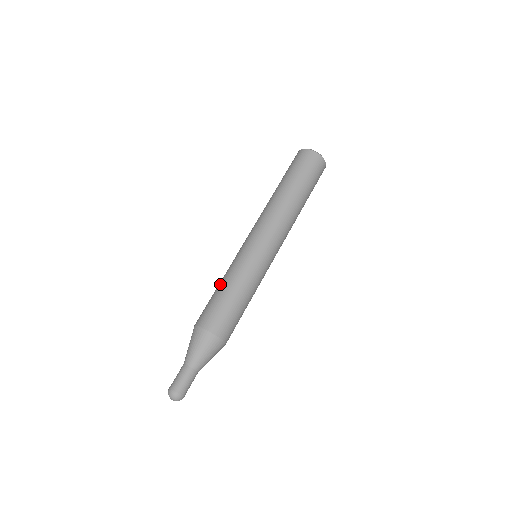
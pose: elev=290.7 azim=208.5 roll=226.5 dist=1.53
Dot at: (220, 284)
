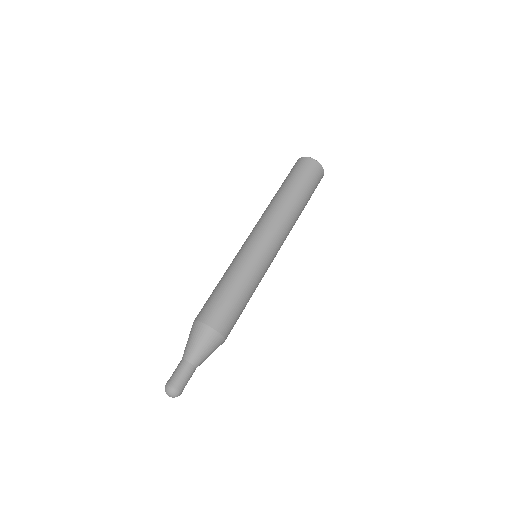
Dot at: (221, 281)
